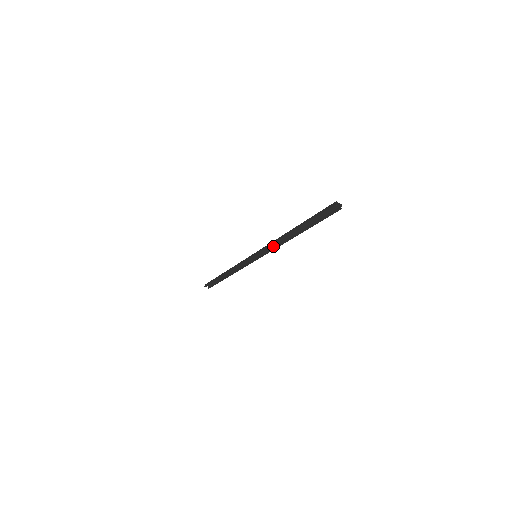
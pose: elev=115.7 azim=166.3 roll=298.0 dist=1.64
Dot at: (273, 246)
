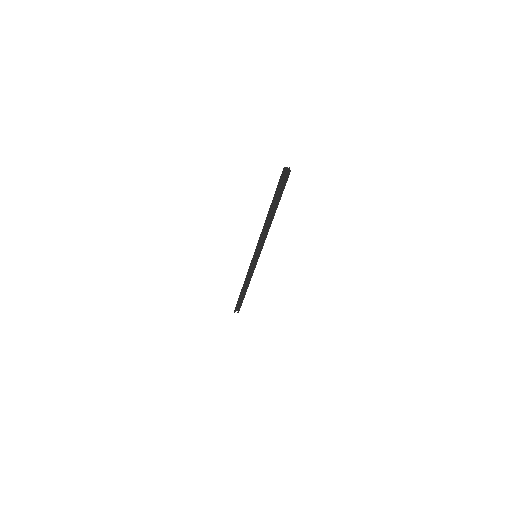
Dot at: (263, 238)
